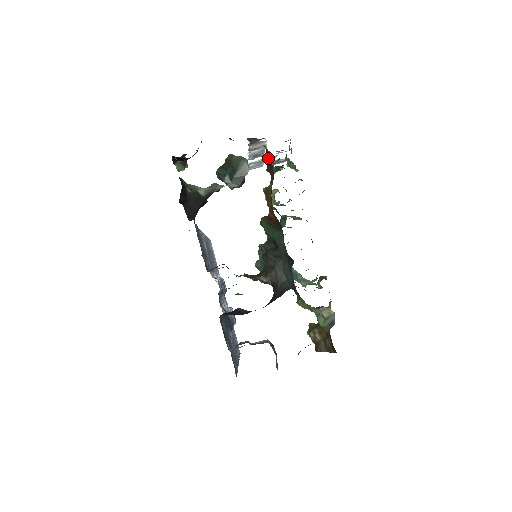
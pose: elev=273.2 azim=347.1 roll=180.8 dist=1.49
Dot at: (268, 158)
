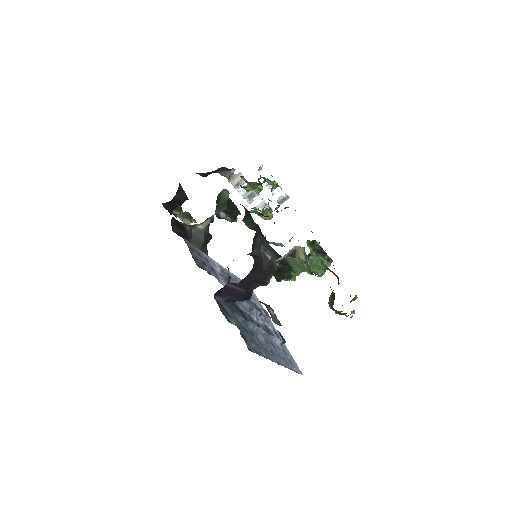
Dot at: occluded
